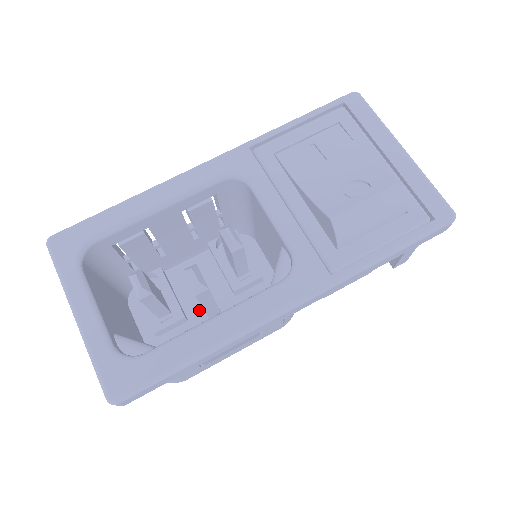
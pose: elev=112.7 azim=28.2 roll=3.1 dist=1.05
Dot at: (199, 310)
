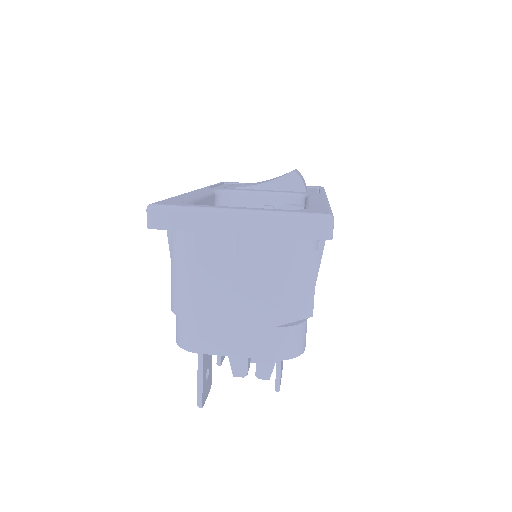
Dot at: occluded
